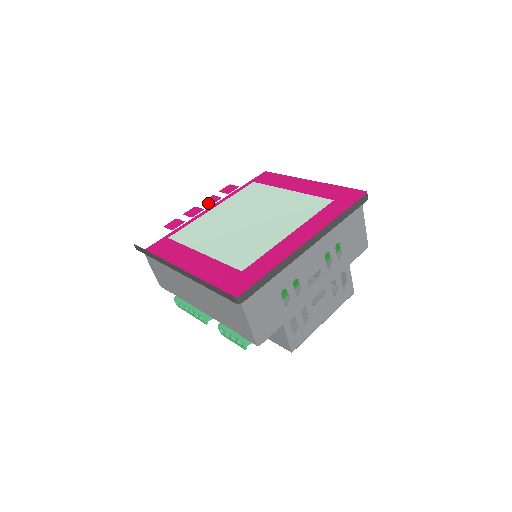
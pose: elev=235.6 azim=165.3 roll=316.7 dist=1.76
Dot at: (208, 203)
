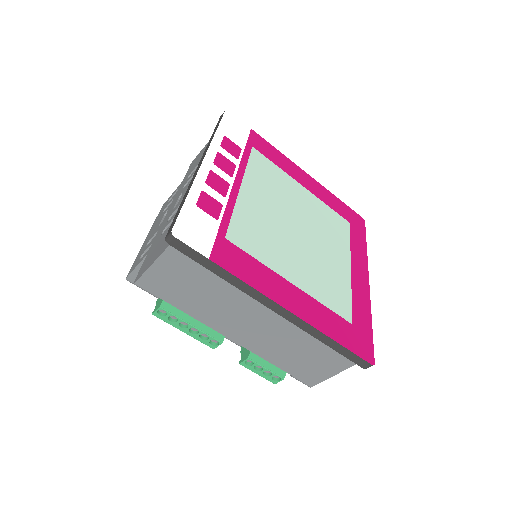
Dot at: (226, 170)
